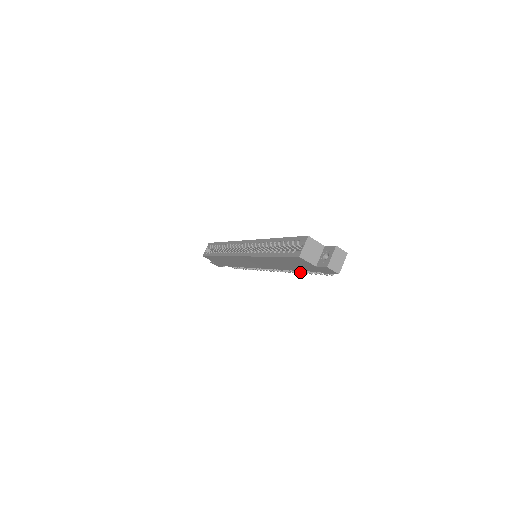
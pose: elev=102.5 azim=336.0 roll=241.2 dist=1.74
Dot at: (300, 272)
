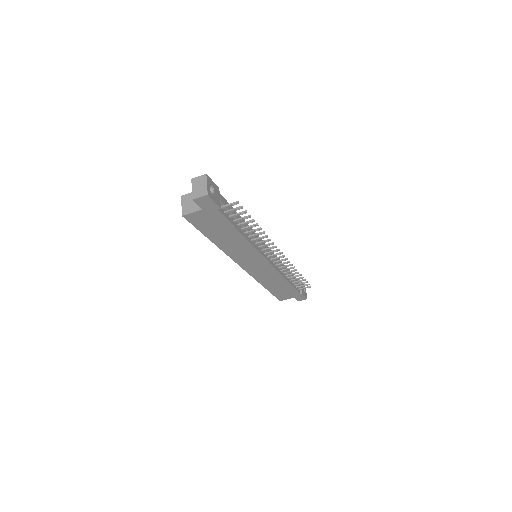
Dot at: (259, 230)
